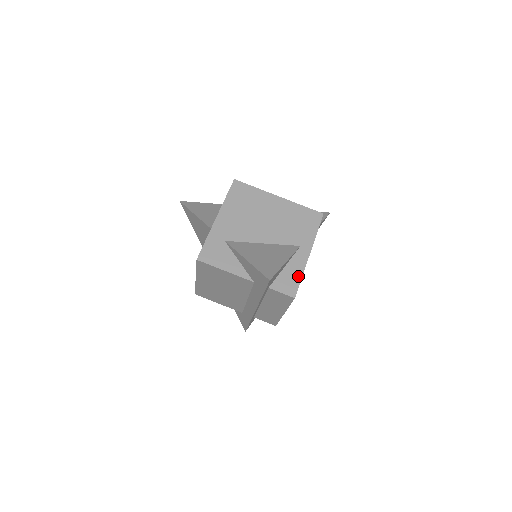
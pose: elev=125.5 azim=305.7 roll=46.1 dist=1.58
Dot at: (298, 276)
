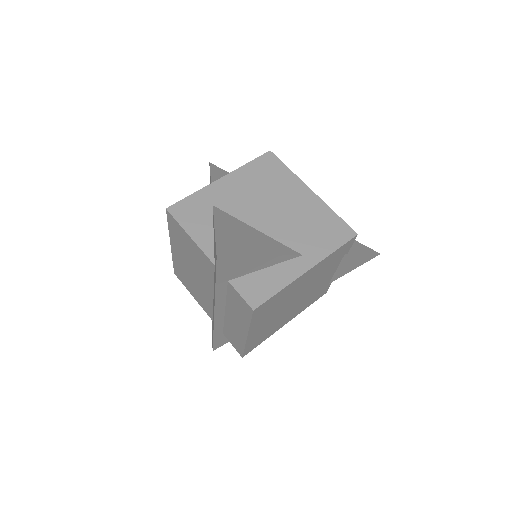
Dot at: (275, 287)
